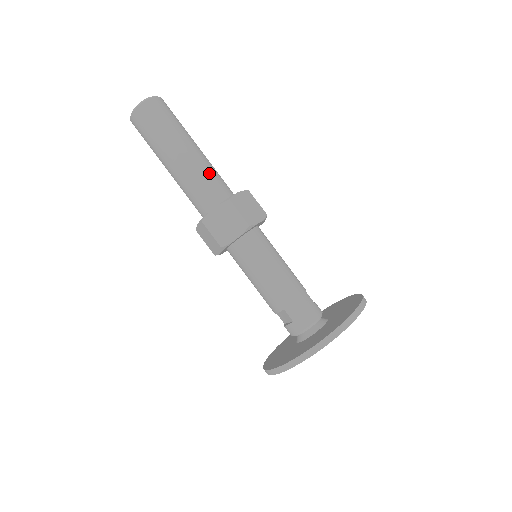
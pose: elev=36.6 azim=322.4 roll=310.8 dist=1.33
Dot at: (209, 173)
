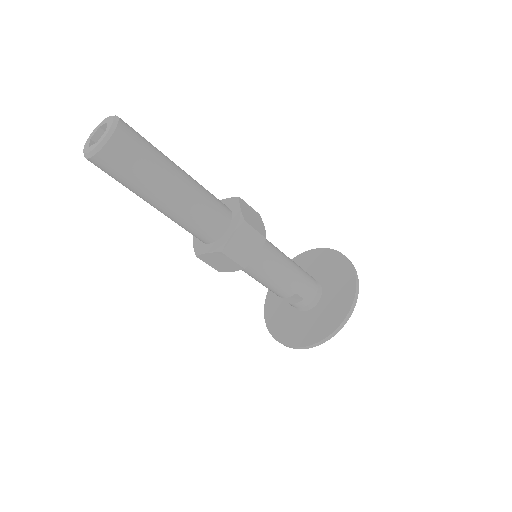
Dot at: (207, 196)
